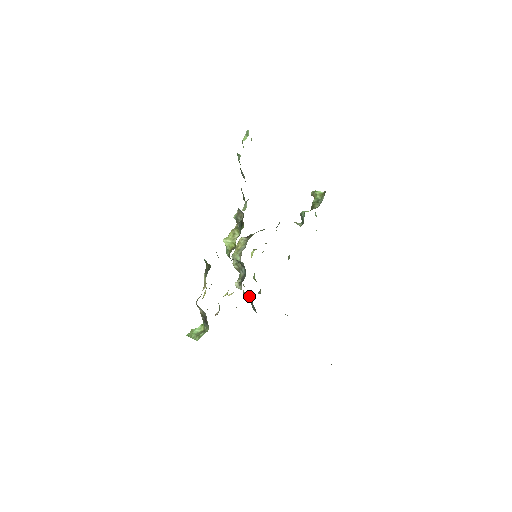
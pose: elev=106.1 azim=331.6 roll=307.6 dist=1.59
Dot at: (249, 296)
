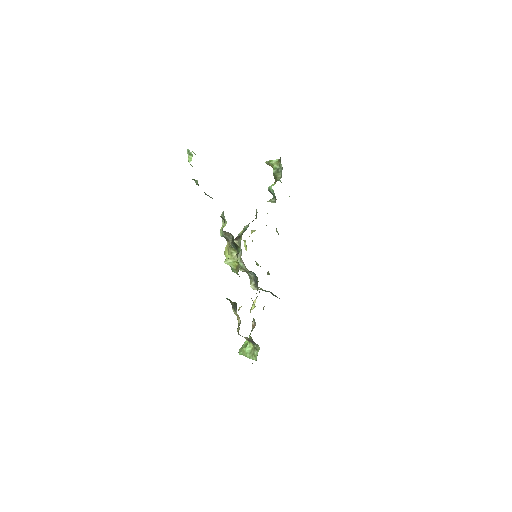
Dot at: (268, 291)
